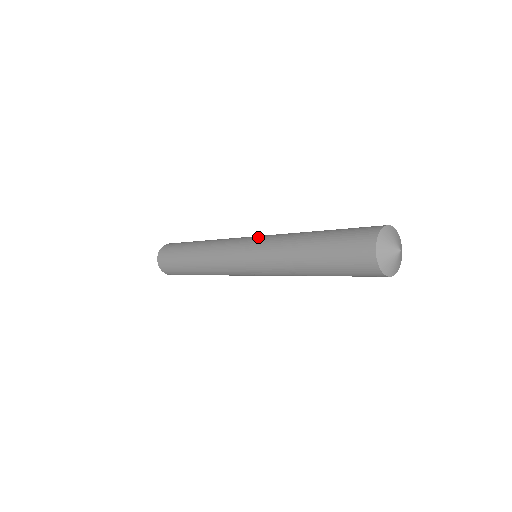
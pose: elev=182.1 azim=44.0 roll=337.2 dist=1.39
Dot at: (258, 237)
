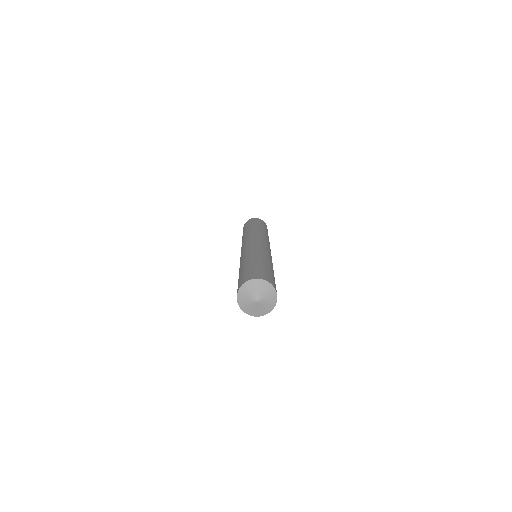
Dot at: (263, 245)
